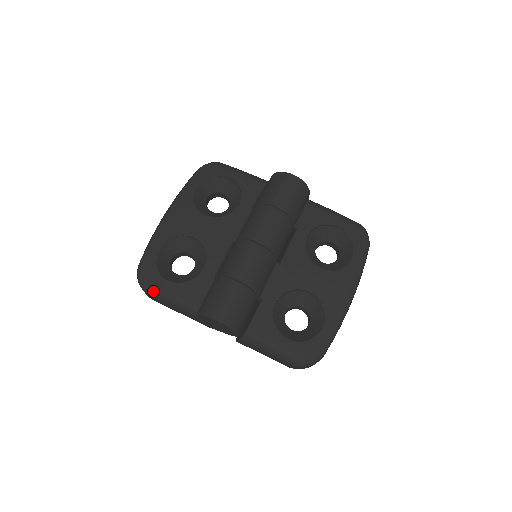
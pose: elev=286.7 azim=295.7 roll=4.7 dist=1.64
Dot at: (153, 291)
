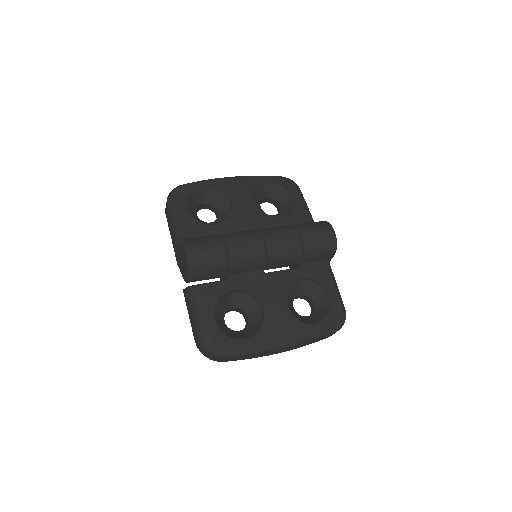
Dot at: (172, 205)
